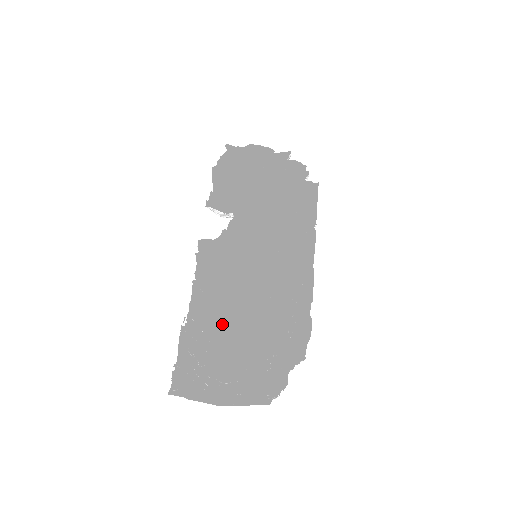
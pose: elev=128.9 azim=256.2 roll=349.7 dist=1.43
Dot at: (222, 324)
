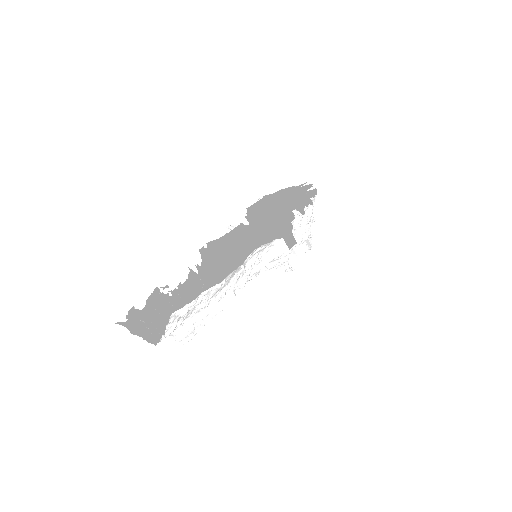
Dot at: occluded
